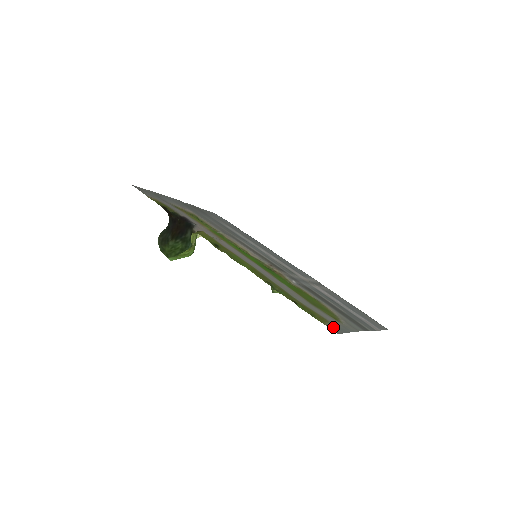
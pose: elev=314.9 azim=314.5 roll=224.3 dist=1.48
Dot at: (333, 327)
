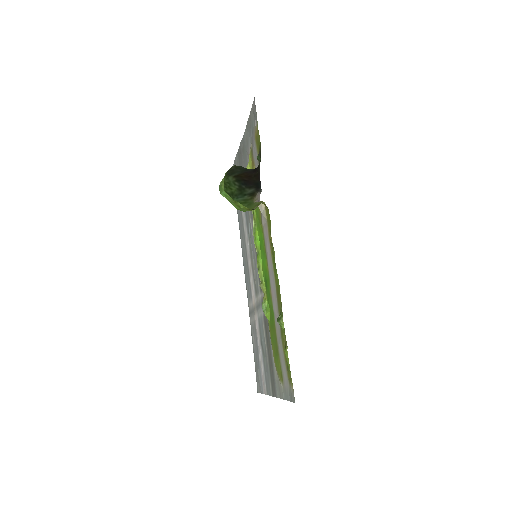
Dot at: (292, 391)
